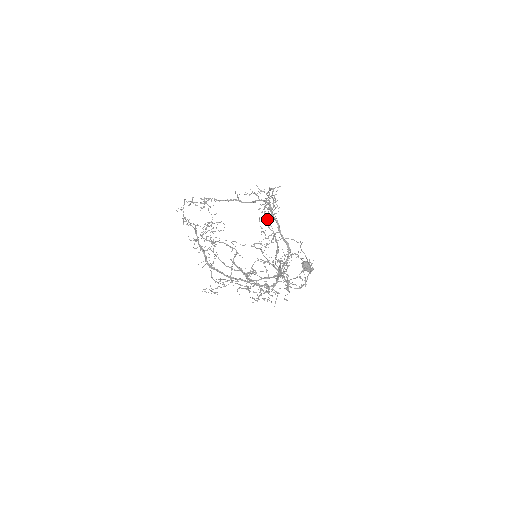
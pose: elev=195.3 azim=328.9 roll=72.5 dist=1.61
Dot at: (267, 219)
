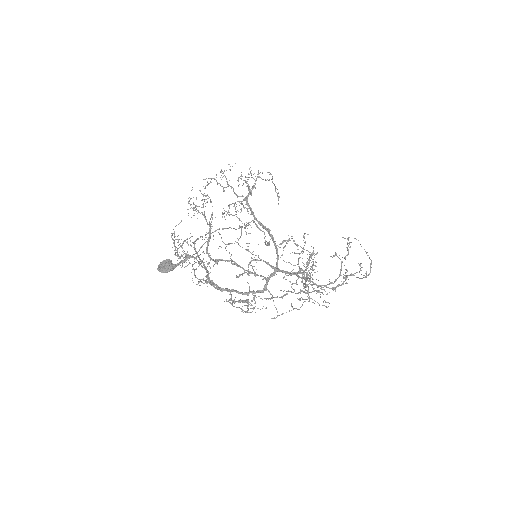
Dot at: (200, 213)
